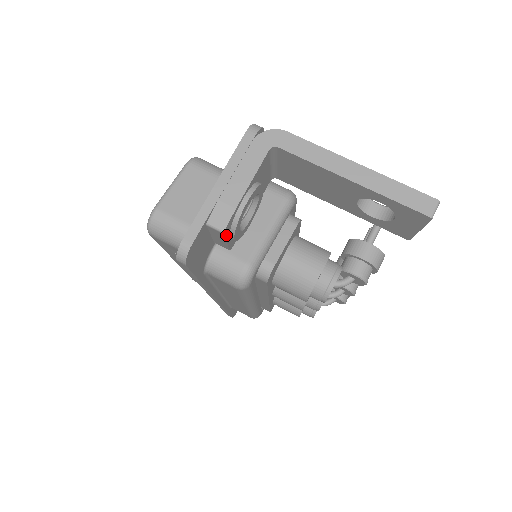
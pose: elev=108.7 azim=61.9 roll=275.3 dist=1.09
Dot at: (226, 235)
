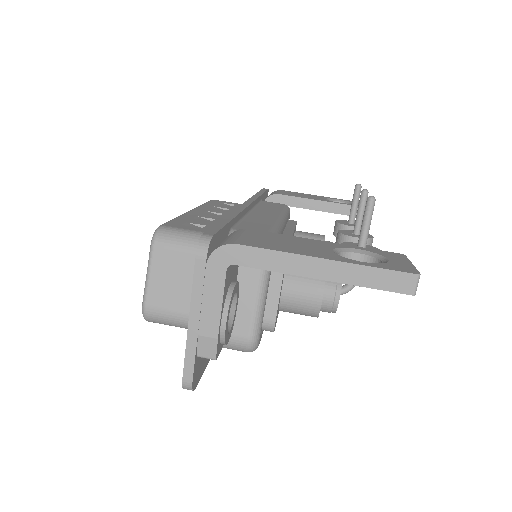
Dot at: (219, 351)
